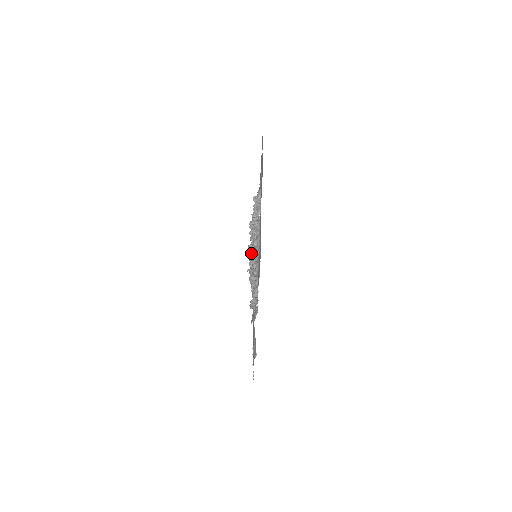
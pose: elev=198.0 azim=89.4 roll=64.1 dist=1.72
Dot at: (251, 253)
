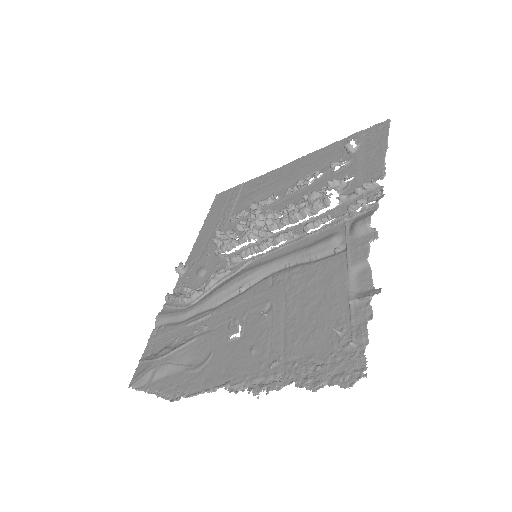
Dot at: (294, 204)
